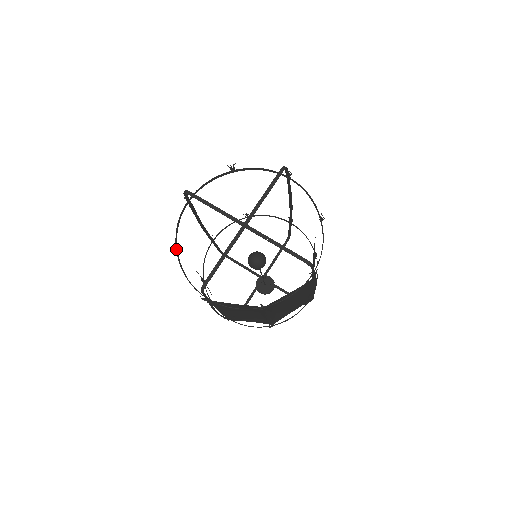
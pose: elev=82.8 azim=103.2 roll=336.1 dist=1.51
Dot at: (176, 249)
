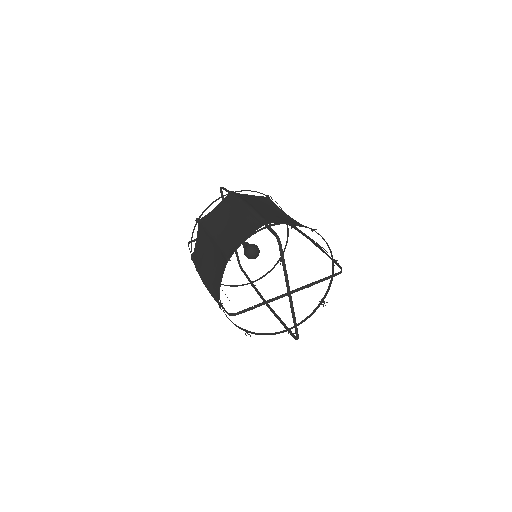
Dot at: (245, 331)
